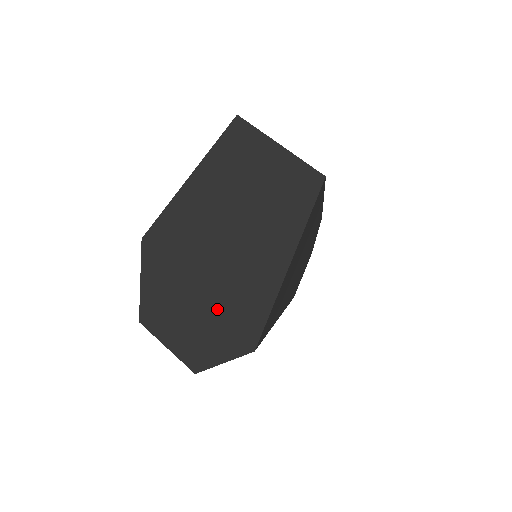
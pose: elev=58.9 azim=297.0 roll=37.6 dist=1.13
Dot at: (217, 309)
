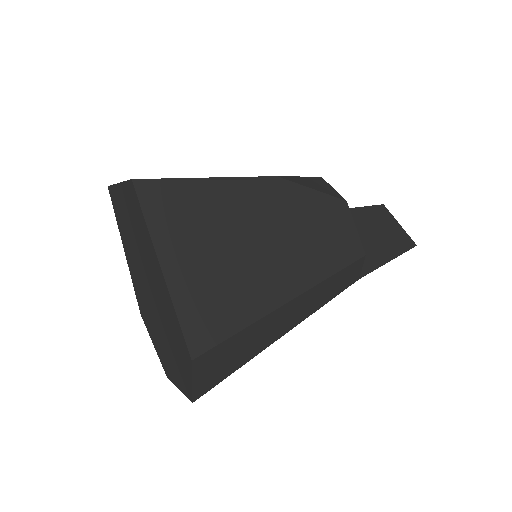
Dot at: (170, 339)
